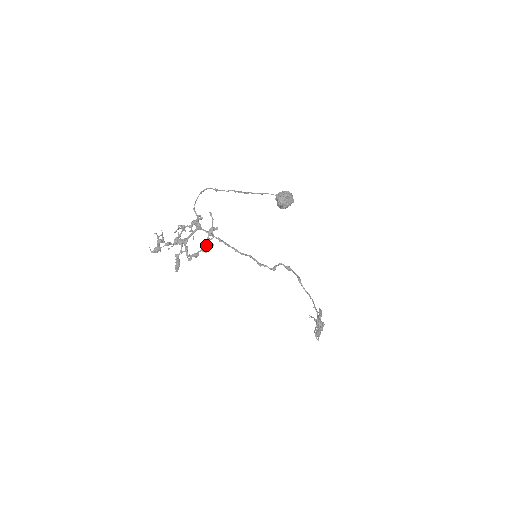
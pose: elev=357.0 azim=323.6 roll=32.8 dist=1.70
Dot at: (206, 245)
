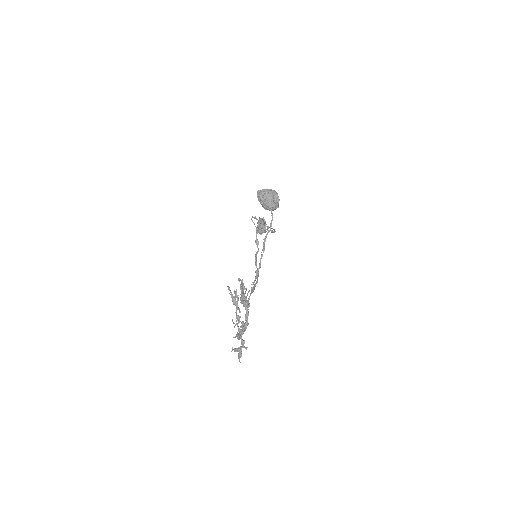
Dot at: occluded
